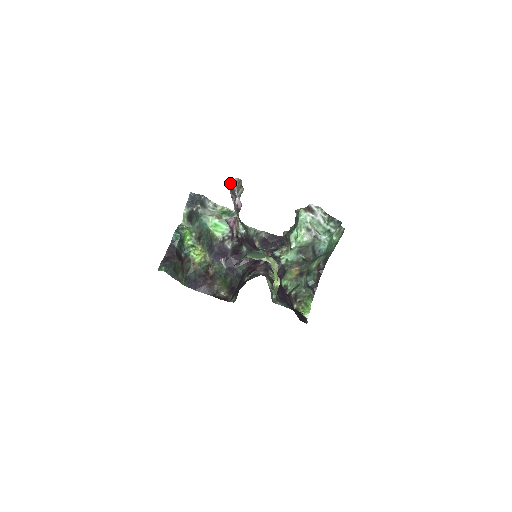
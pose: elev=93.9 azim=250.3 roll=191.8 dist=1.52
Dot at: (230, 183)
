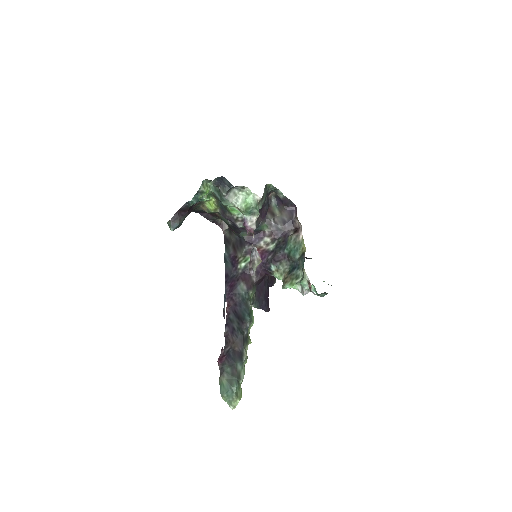
Dot at: (254, 253)
